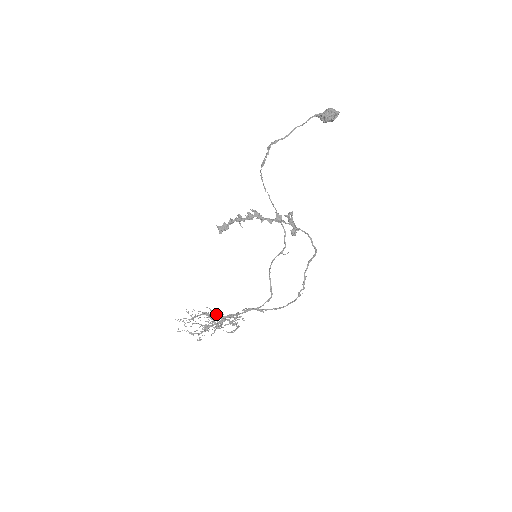
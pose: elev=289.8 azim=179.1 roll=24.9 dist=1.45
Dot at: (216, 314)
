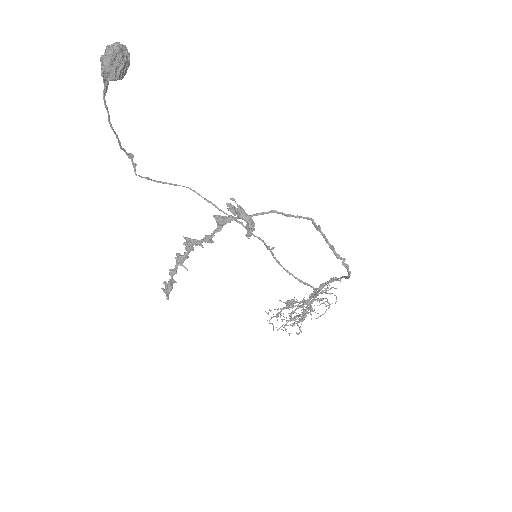
Dot at: (291, 307)
